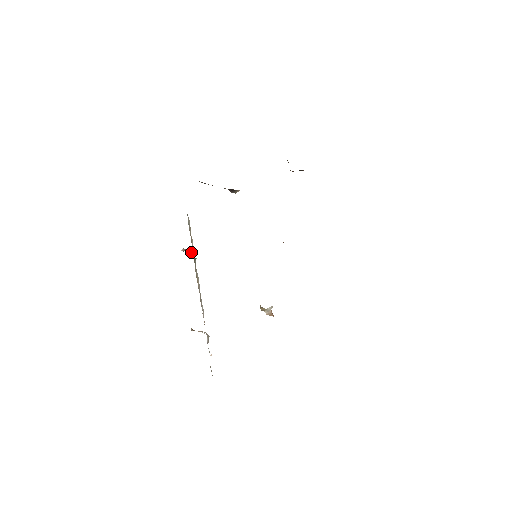
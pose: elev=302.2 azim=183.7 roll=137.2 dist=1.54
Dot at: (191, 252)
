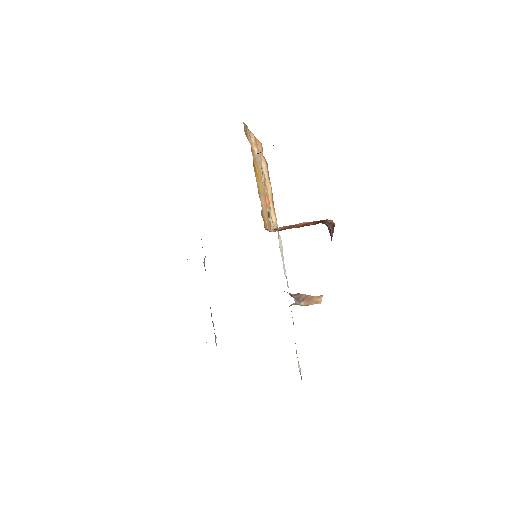
Dot at: occluded
